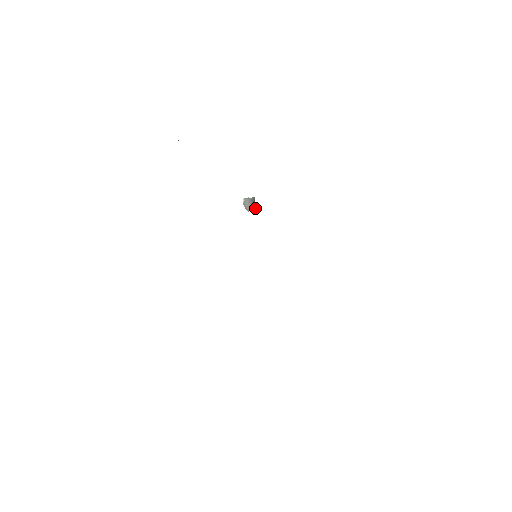
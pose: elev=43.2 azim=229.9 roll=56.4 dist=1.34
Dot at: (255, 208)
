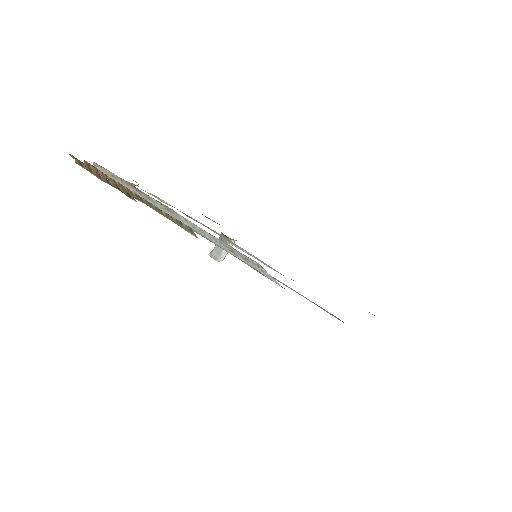
Dot at: (226, 242)
